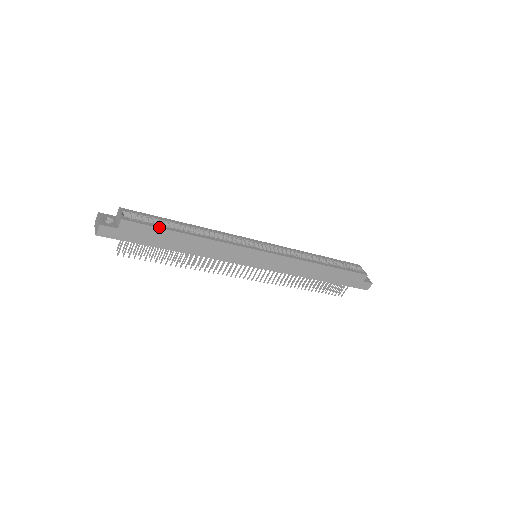
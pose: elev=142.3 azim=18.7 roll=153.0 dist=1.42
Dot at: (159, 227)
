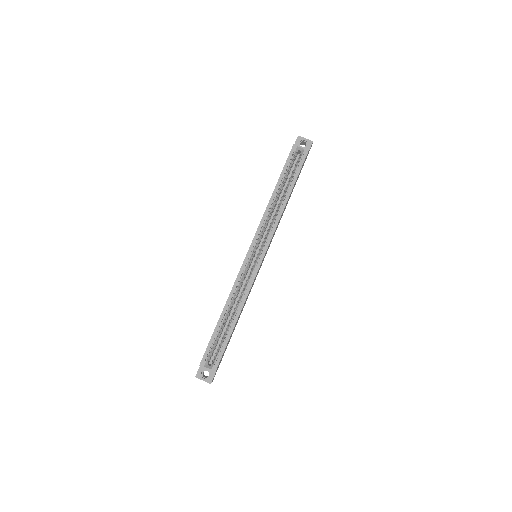
Dot at: (226, 345)
